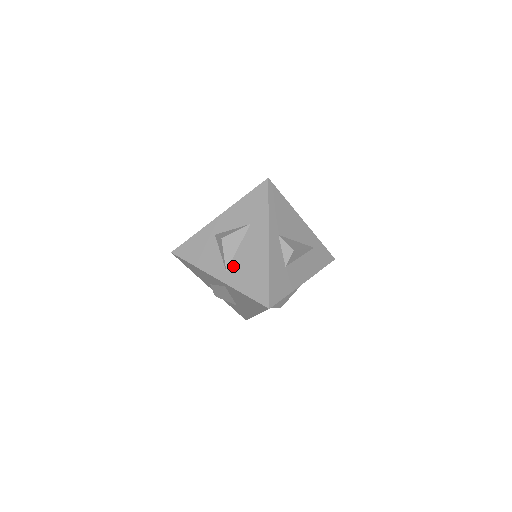
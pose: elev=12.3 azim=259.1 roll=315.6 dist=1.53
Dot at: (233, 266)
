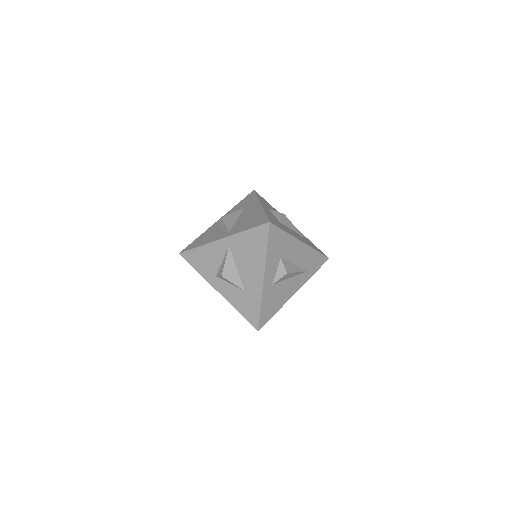
Dot at: (234, 227)
